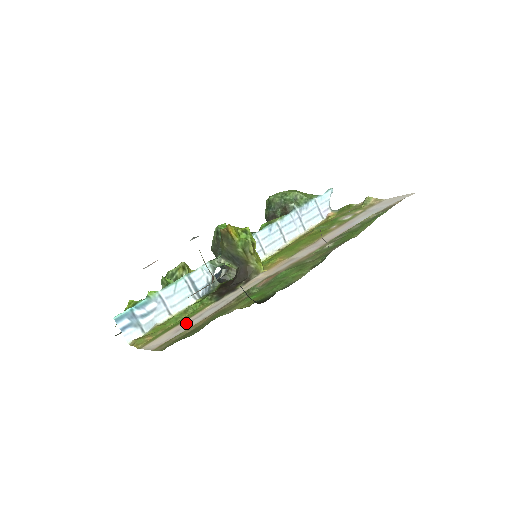
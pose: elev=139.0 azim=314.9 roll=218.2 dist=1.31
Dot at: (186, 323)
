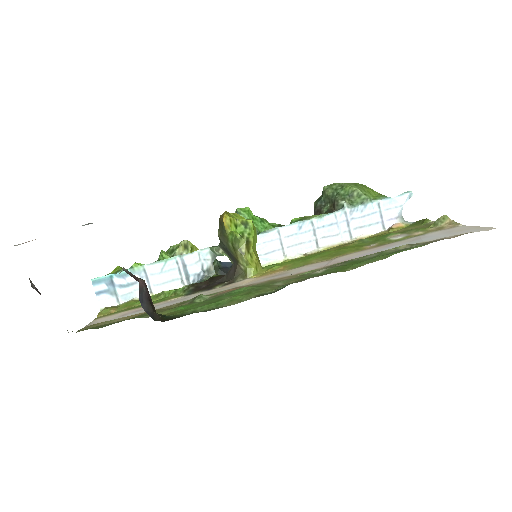
Dot at: (139, 309)
